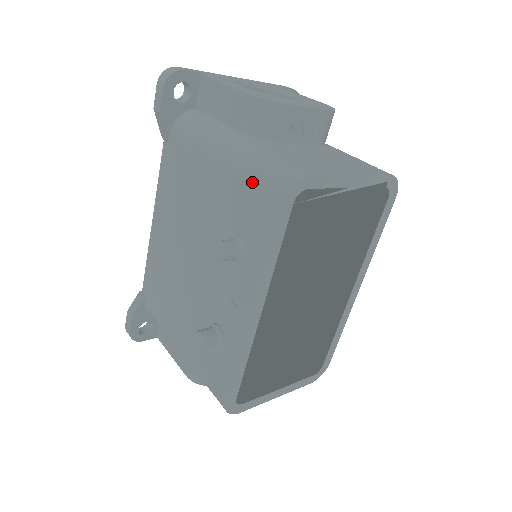
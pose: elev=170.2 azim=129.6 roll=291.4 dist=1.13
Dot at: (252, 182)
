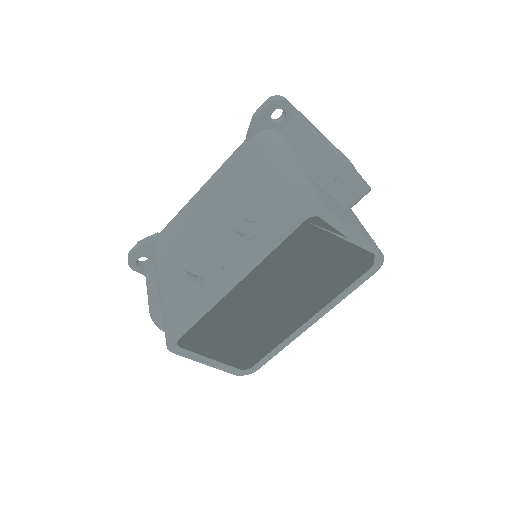
Dot at: (288, 192)
